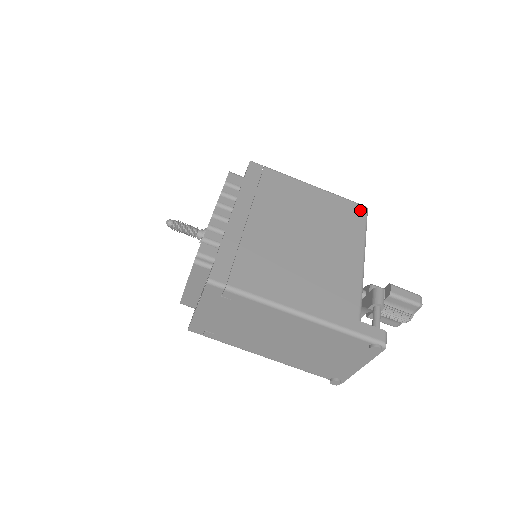
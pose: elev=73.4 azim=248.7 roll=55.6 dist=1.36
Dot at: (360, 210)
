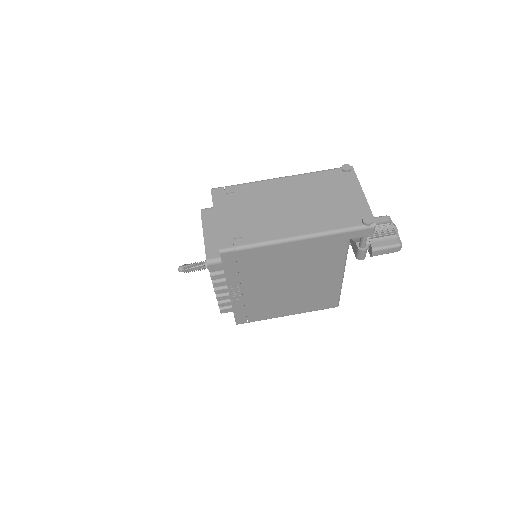
Dot at: occluded
